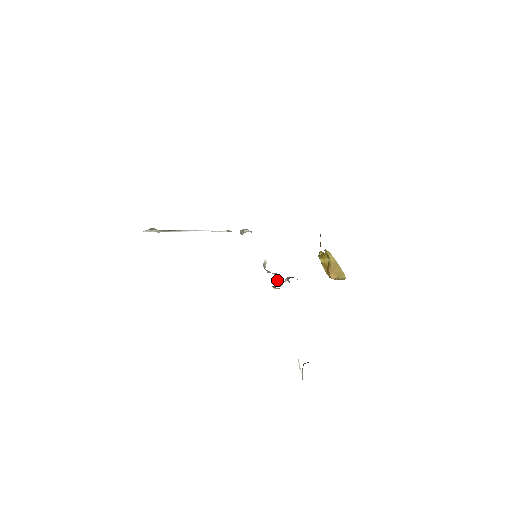
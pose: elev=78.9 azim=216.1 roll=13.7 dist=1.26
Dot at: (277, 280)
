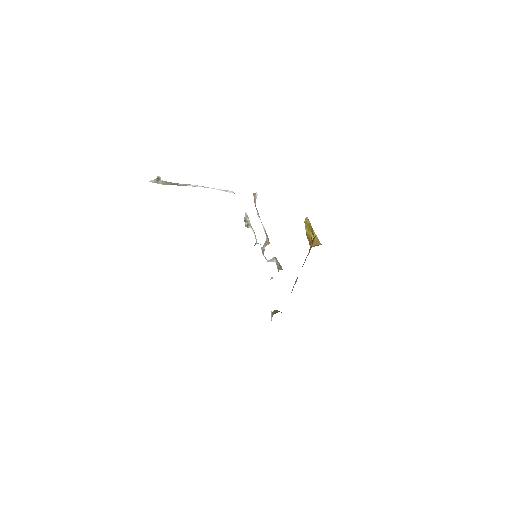
Dot at: (266, 245)
